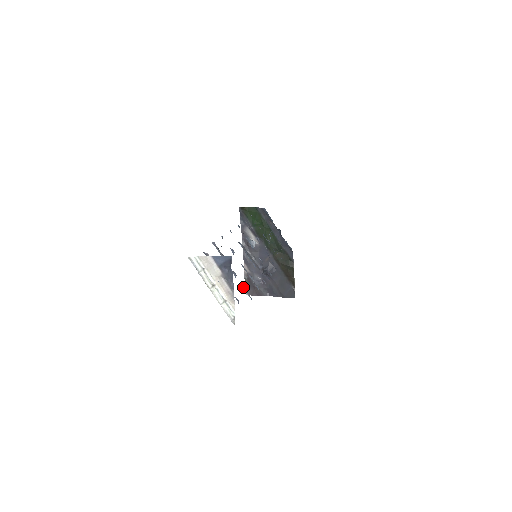
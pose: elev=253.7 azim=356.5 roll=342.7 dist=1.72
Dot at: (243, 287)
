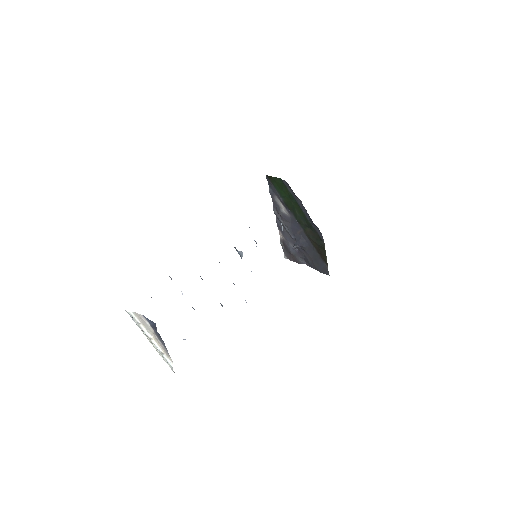
Dot at: occluded
